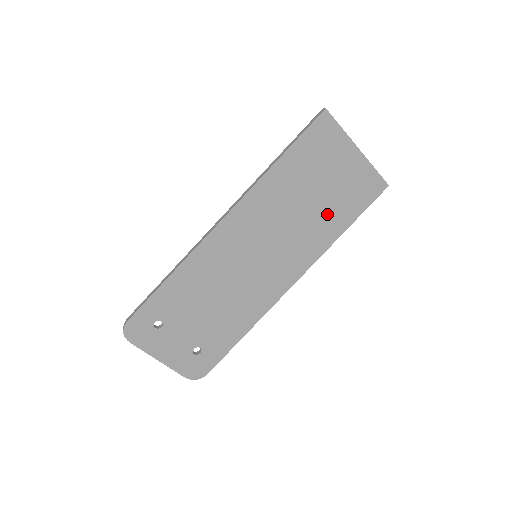
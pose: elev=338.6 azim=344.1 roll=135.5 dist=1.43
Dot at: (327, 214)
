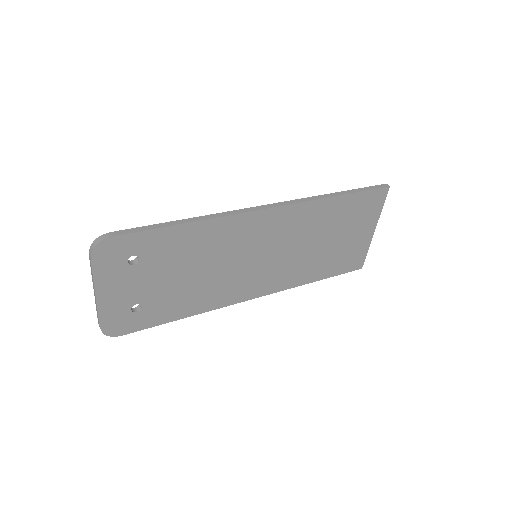
Dot at: (321, 260)
